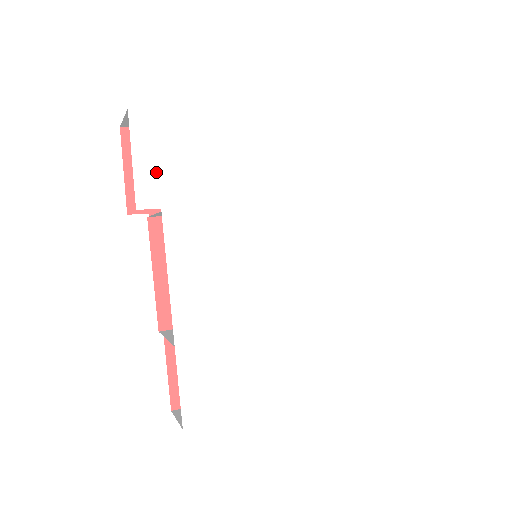
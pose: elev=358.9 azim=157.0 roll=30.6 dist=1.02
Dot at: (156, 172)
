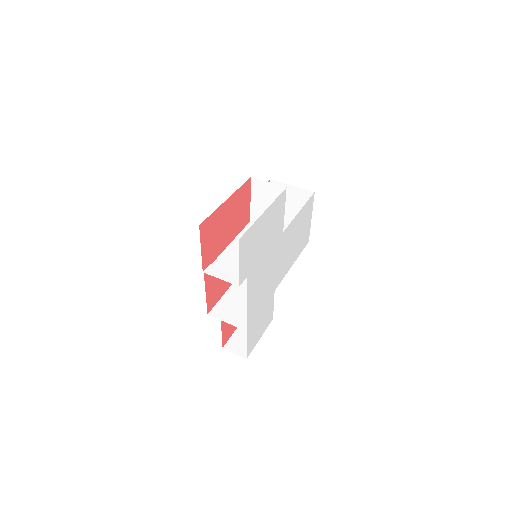
Dot at: (246, 262)
